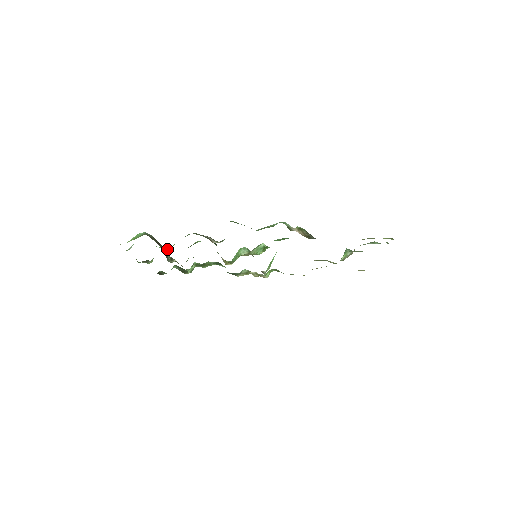
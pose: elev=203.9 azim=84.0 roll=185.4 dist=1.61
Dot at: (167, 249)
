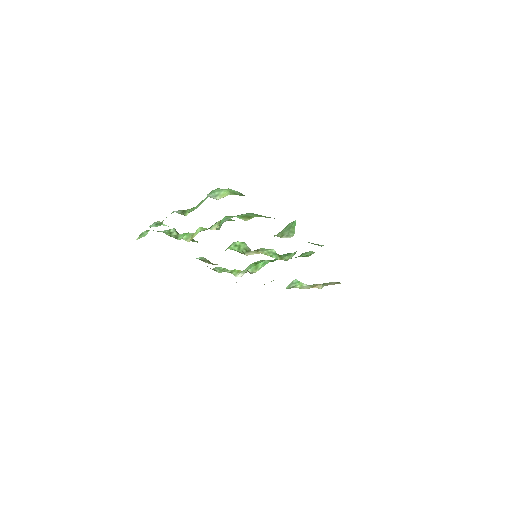
Dot at: (244, 219)
